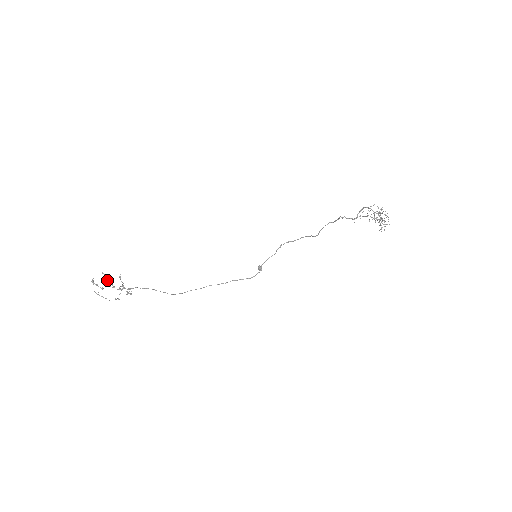
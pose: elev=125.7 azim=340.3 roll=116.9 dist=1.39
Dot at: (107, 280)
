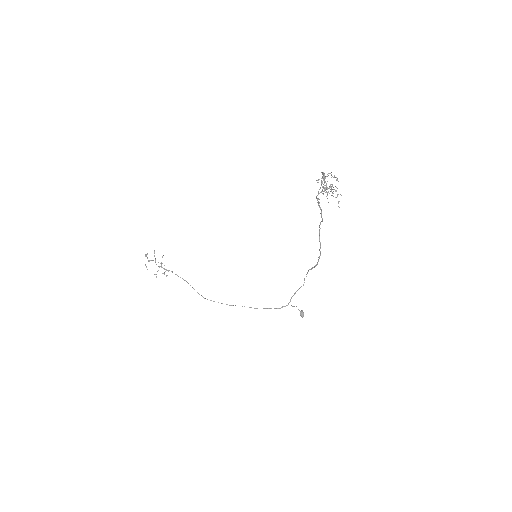
Dot at: occluded
